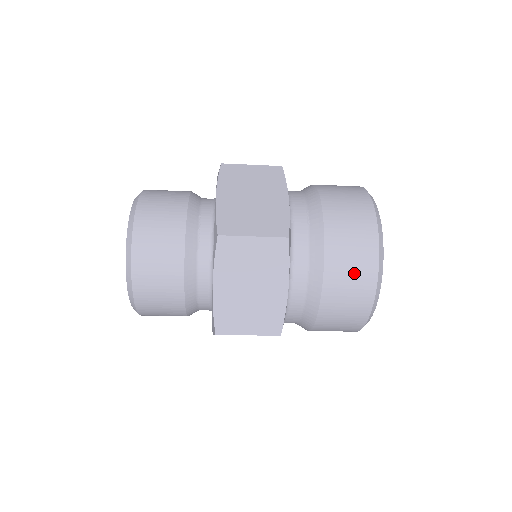
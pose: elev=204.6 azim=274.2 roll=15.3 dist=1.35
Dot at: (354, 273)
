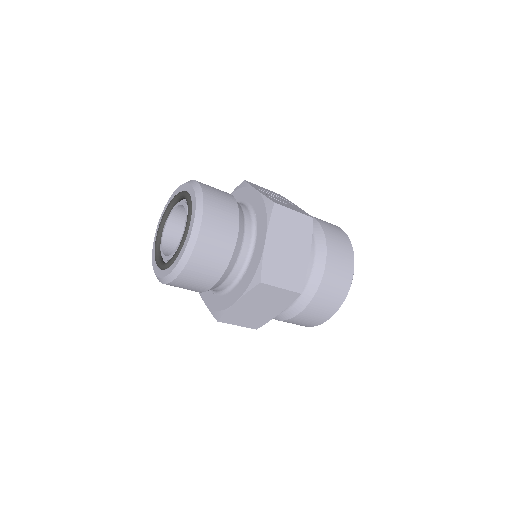
Dot at: (321, 312)
